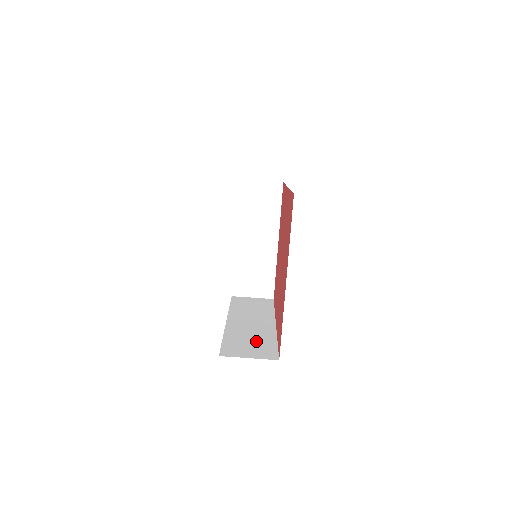
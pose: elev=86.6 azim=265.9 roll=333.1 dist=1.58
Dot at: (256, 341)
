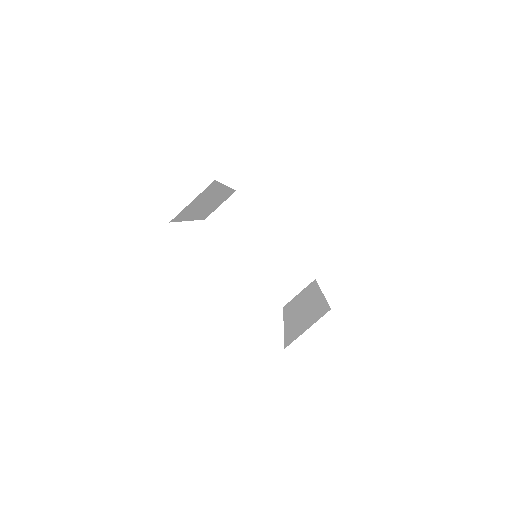
Dot at: (309, 315)
